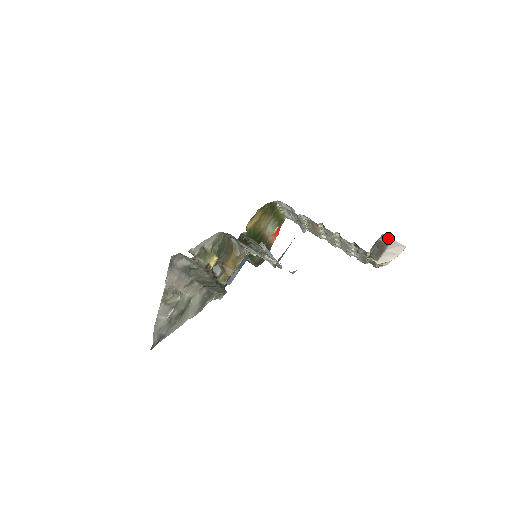
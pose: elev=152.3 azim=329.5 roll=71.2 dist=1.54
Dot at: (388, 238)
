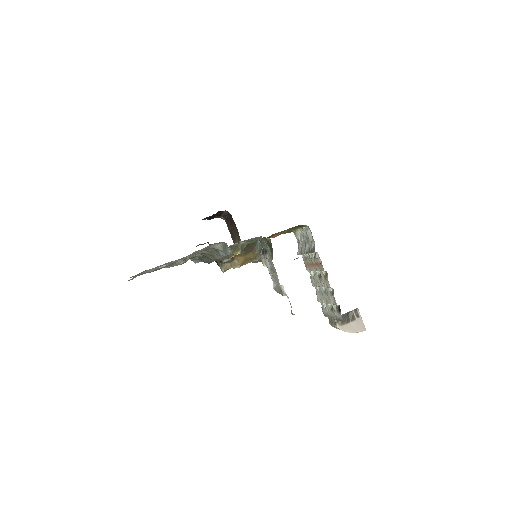
Dot at: (359, 314)
